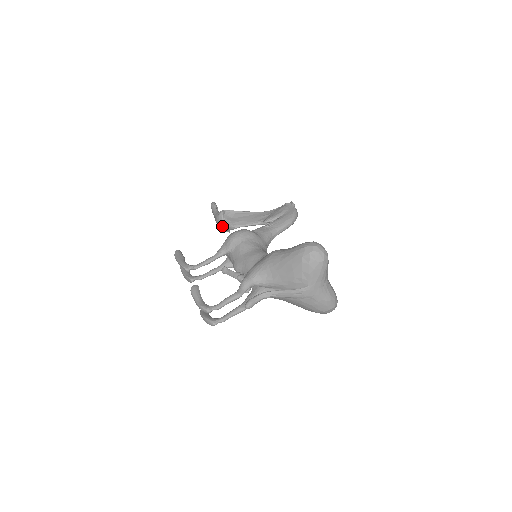
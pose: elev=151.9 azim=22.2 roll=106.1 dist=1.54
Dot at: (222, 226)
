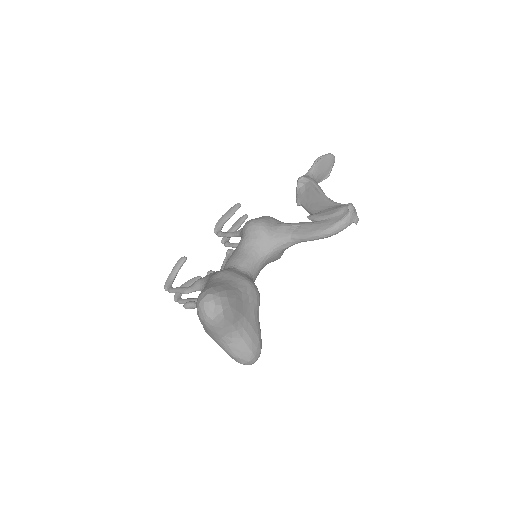
Dot at: occluded
